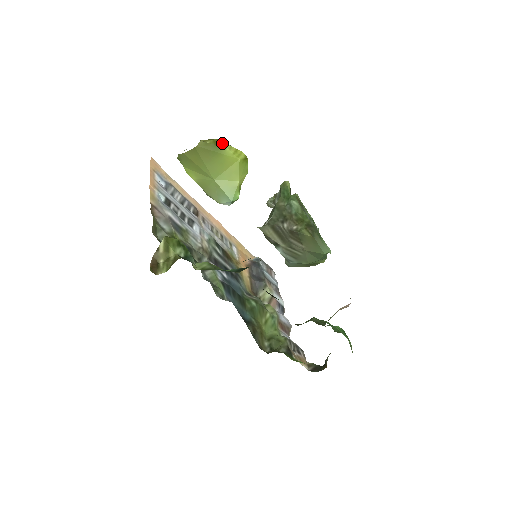
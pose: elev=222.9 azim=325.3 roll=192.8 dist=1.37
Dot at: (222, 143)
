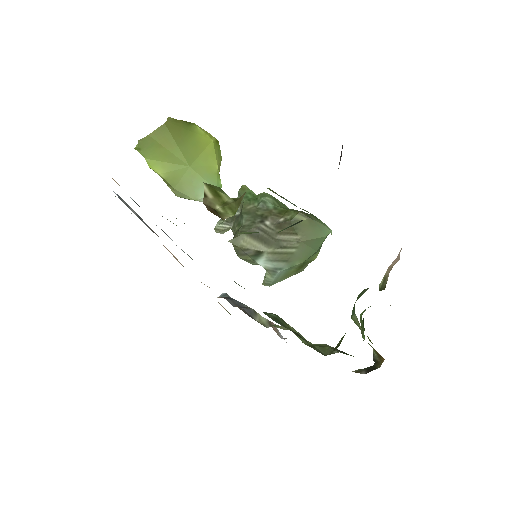
Dot at: (190, 122)
